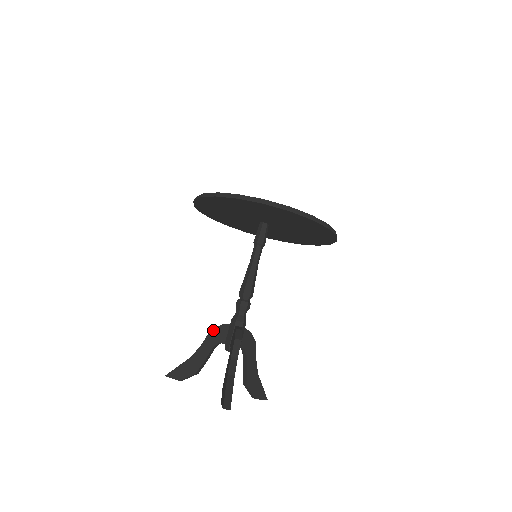
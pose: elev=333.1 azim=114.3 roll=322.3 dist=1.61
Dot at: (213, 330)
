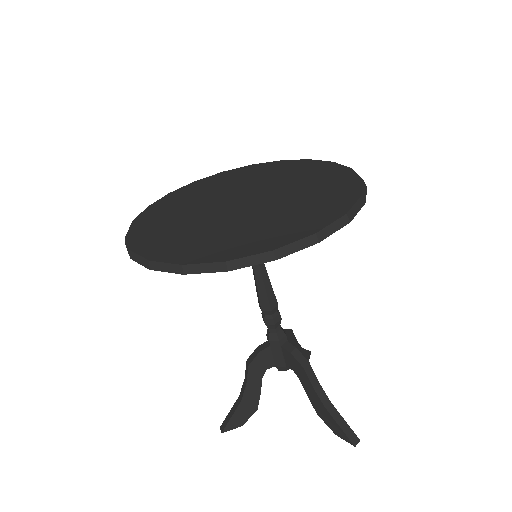
Dot at: (252, 364)
